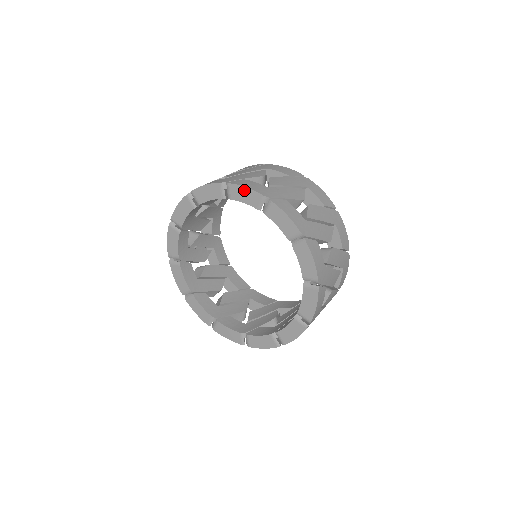
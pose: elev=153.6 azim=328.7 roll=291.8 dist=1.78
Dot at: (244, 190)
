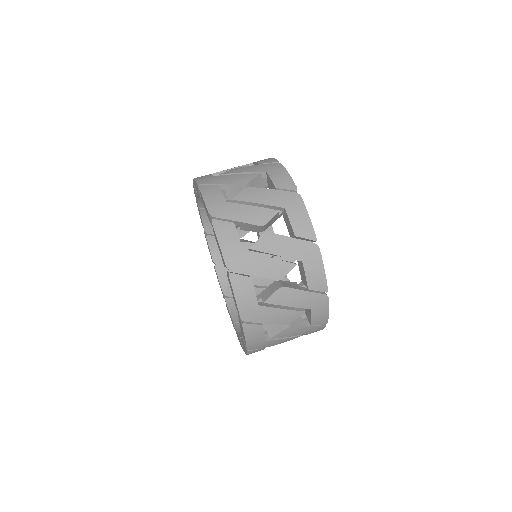
Dot at: occluded
